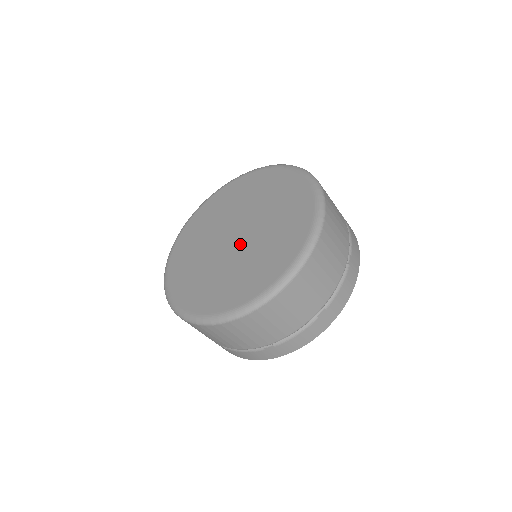
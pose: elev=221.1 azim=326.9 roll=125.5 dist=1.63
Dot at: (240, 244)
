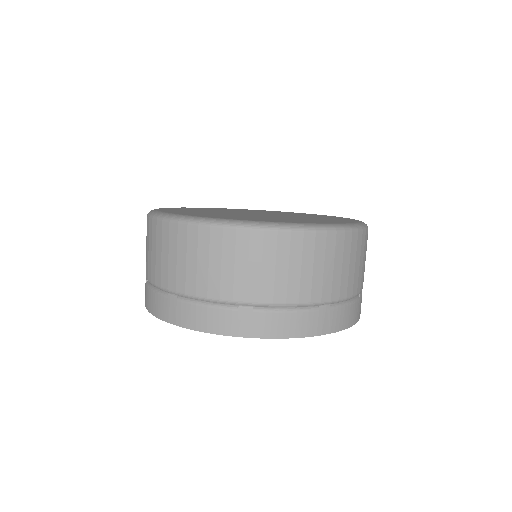
Dot at: occluded
